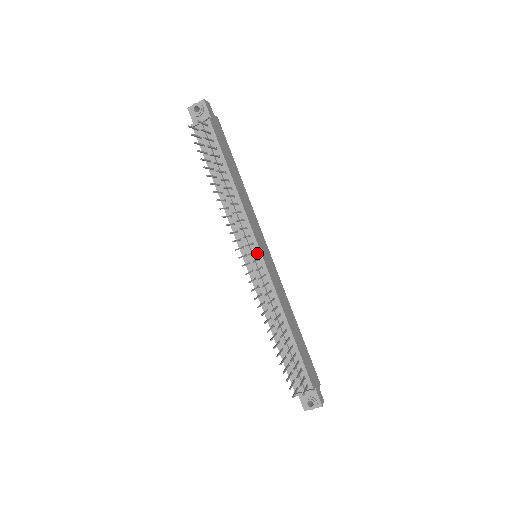
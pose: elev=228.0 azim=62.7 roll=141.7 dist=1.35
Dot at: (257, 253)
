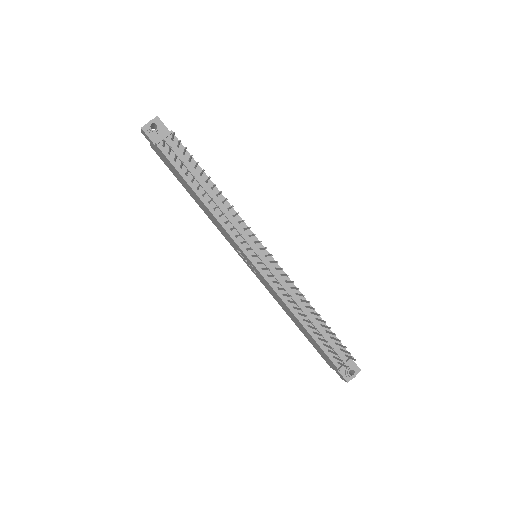
Dot at: (262, 250)
